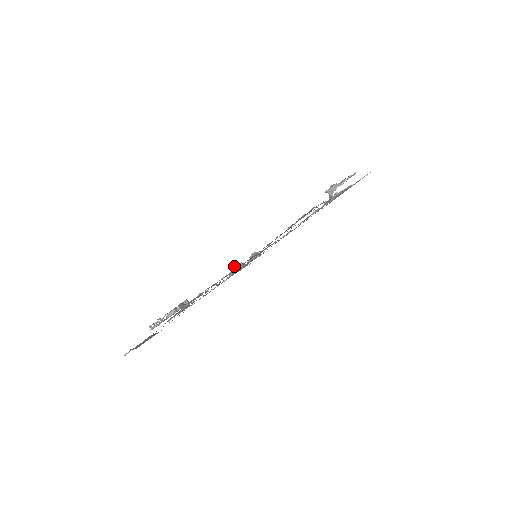
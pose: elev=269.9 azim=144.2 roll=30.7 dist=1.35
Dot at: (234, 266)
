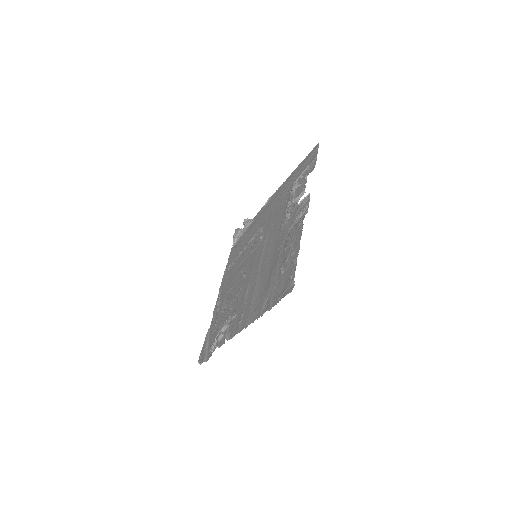
Dot at: (234, 235)
